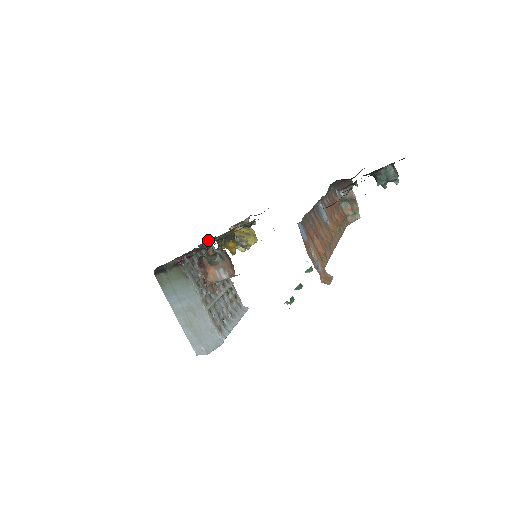
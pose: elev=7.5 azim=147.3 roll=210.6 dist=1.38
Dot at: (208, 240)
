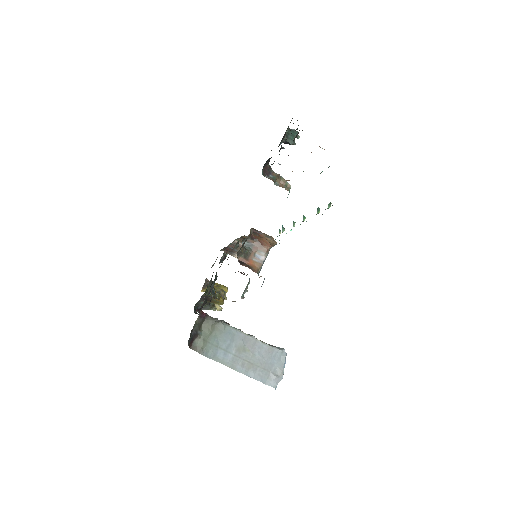
Dot at: (194, 312)
